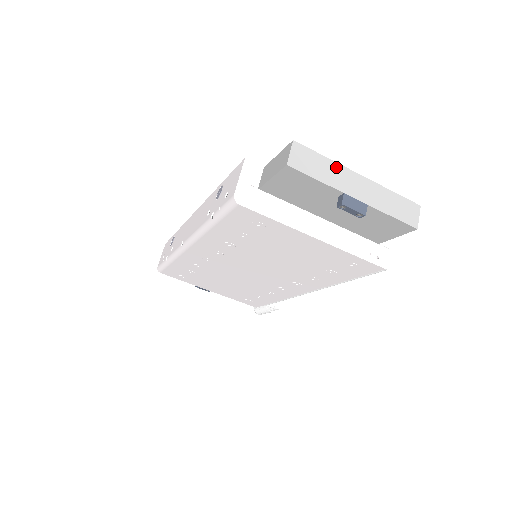
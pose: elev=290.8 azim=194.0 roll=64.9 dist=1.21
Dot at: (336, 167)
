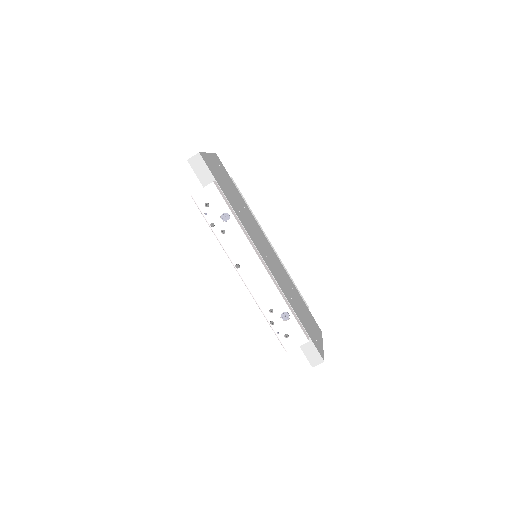
Dot at: occluded
